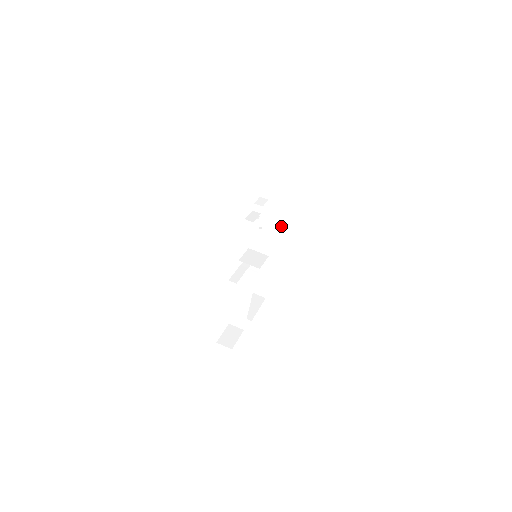
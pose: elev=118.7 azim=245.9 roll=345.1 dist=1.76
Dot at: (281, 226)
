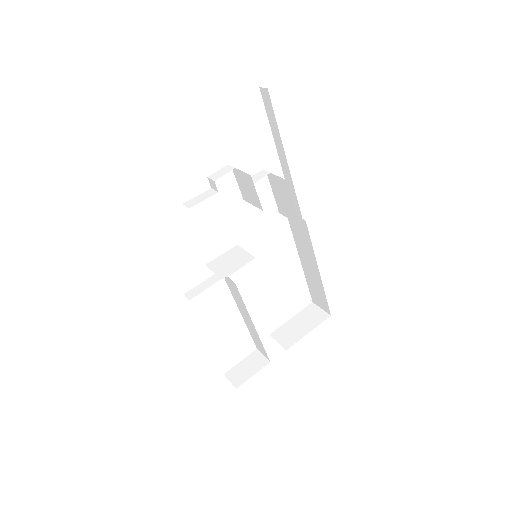
Dot at: (292, 207)
